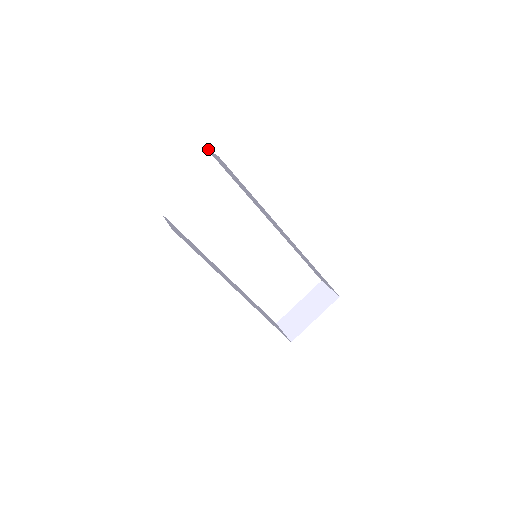
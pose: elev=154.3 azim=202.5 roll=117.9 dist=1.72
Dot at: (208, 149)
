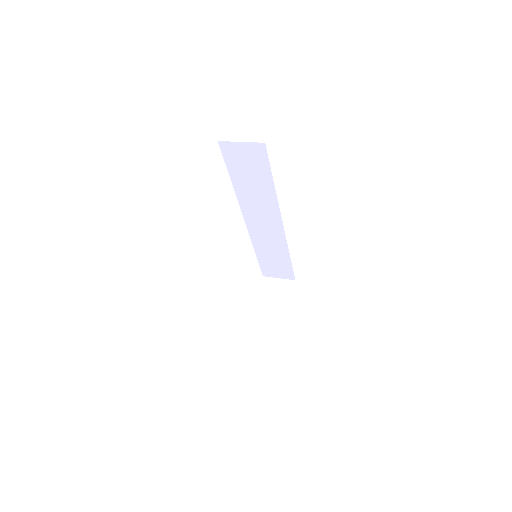
Dot at: (229, 141)
